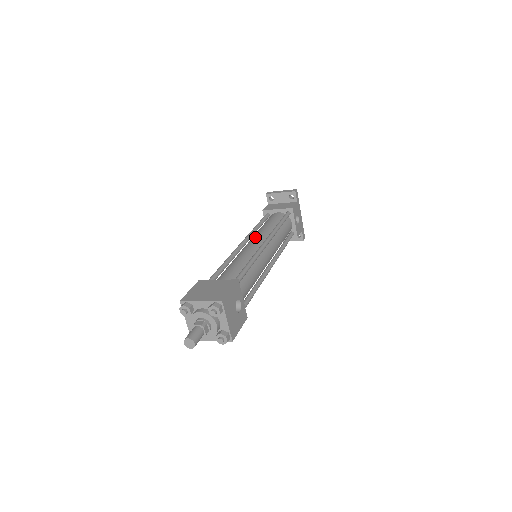
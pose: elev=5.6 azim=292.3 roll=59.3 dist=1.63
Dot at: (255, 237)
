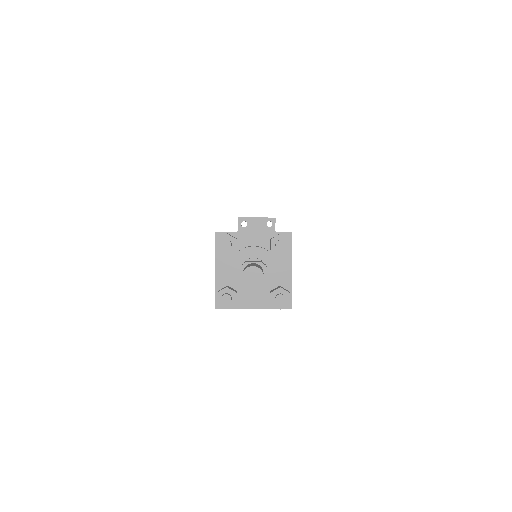
Dot at: occluded
